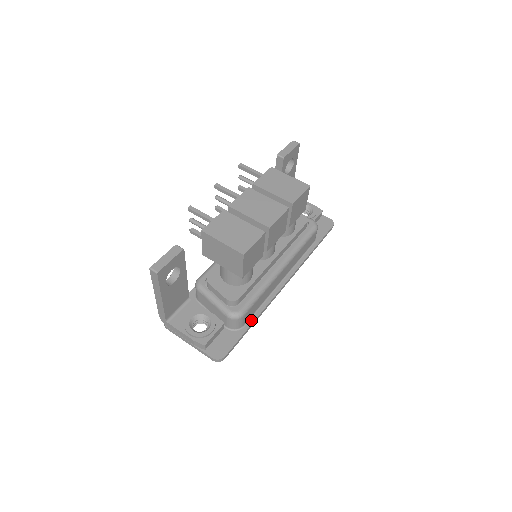
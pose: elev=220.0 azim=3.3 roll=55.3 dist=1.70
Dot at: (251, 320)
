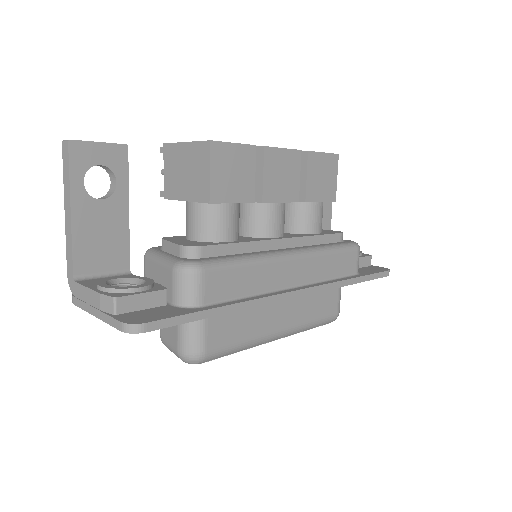
Dot at: (220, 304)
